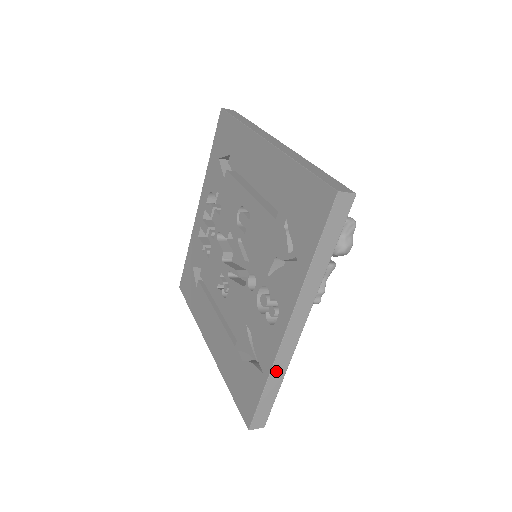
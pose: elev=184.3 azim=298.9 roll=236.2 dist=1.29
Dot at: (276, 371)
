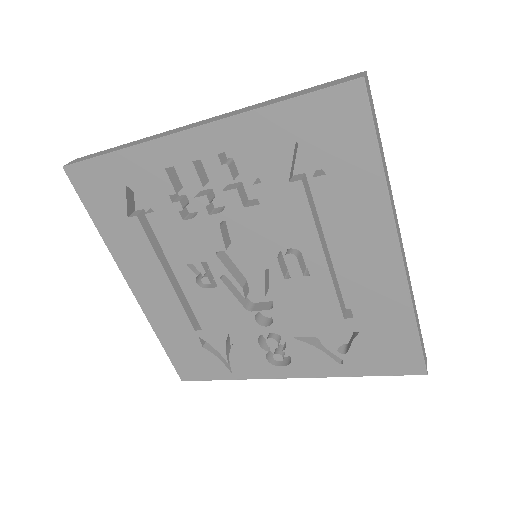
Dot at: occluded
